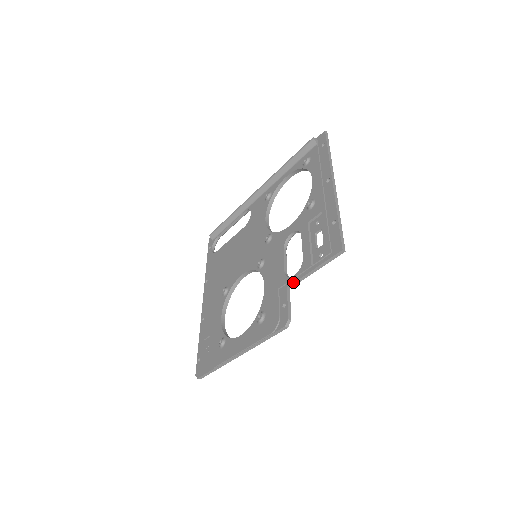
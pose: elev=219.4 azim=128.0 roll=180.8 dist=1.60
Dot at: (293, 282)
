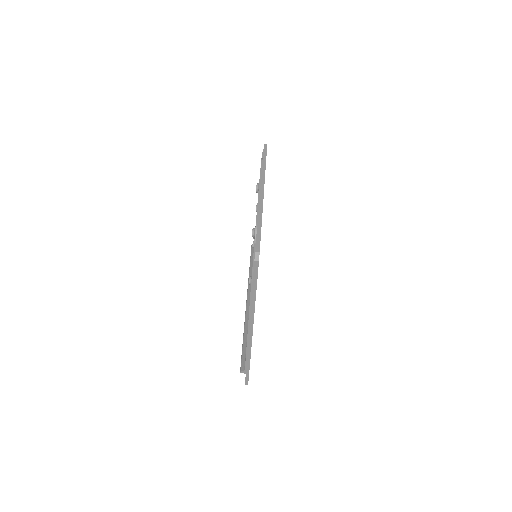
Dot at: occluded
